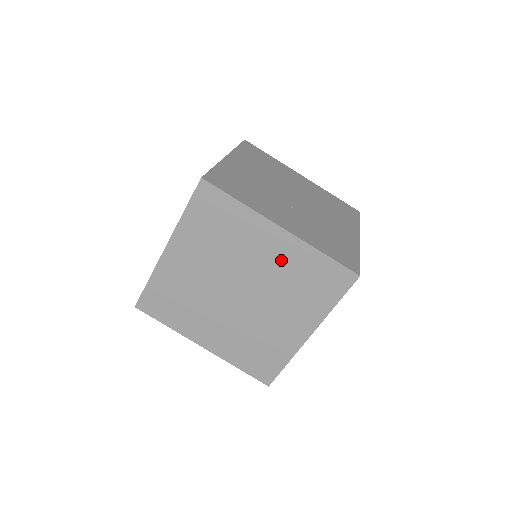
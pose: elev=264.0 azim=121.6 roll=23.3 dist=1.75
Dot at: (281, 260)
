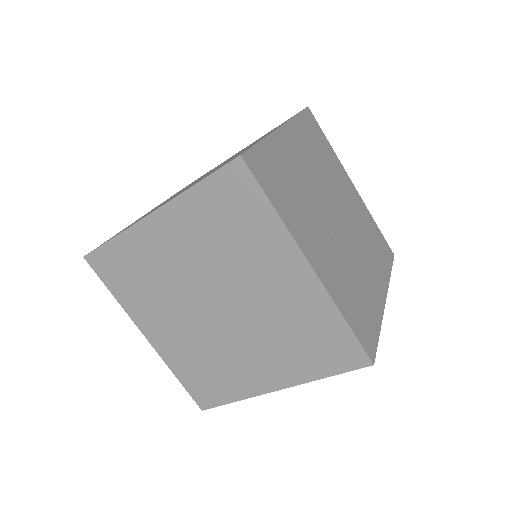
Dot at: (289, 300)
